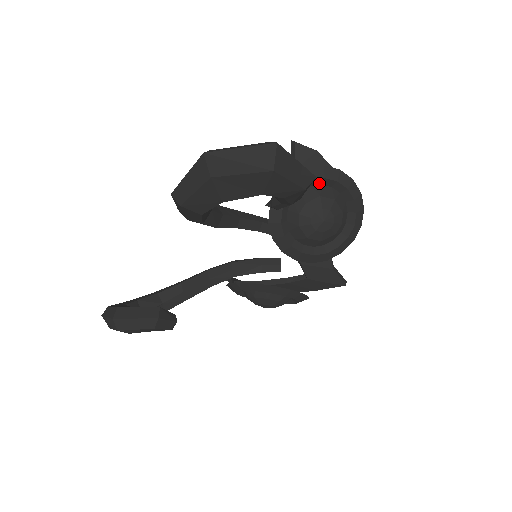
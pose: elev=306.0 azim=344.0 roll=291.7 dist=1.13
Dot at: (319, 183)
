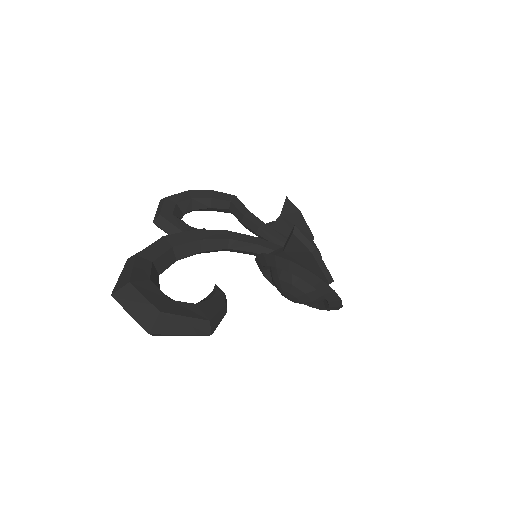
Dot at: occluded
